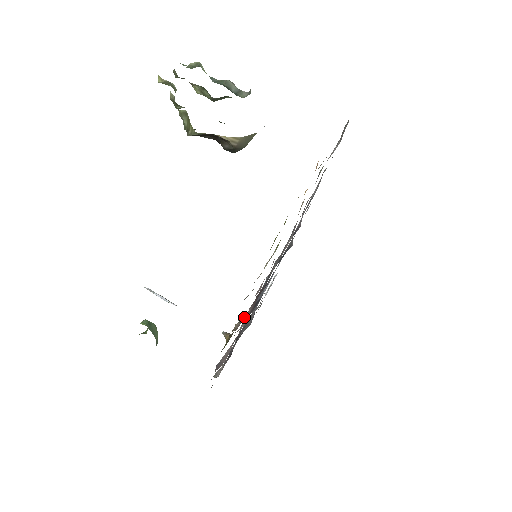
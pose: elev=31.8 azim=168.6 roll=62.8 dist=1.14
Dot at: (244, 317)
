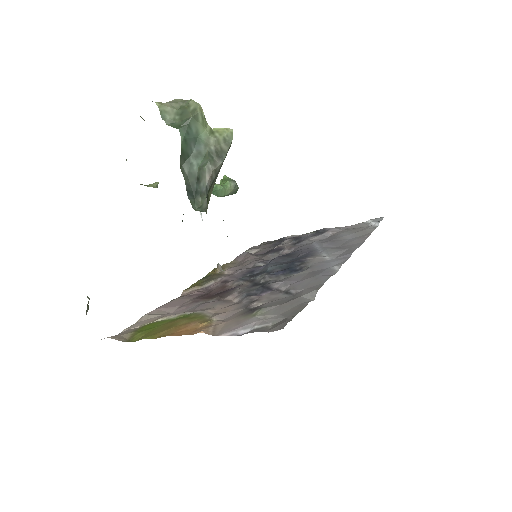
Dot at: (211, 284)
